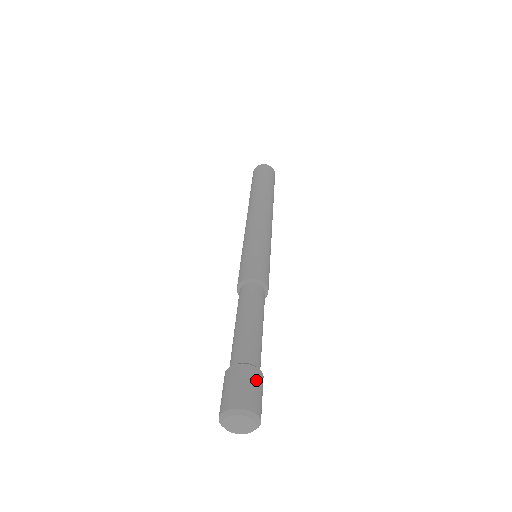
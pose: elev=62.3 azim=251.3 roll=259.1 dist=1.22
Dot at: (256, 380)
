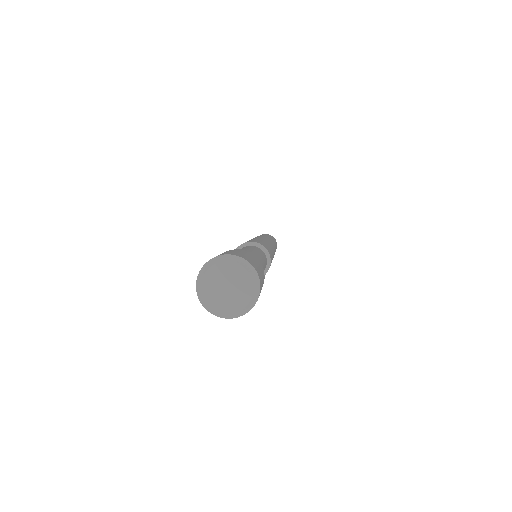
Dot at: (248, 254)
